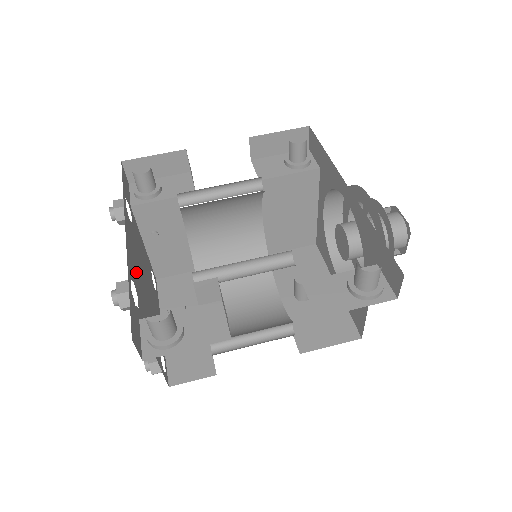
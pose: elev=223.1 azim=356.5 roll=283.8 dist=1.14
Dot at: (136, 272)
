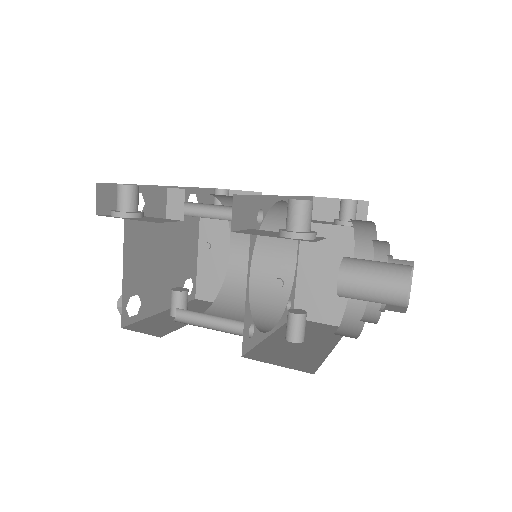
Dot at: (158, 216)
